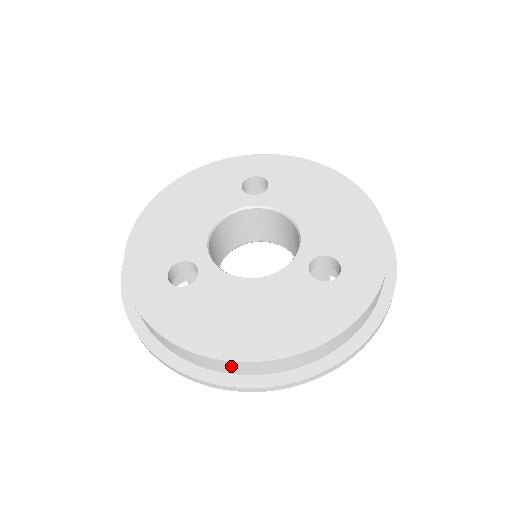
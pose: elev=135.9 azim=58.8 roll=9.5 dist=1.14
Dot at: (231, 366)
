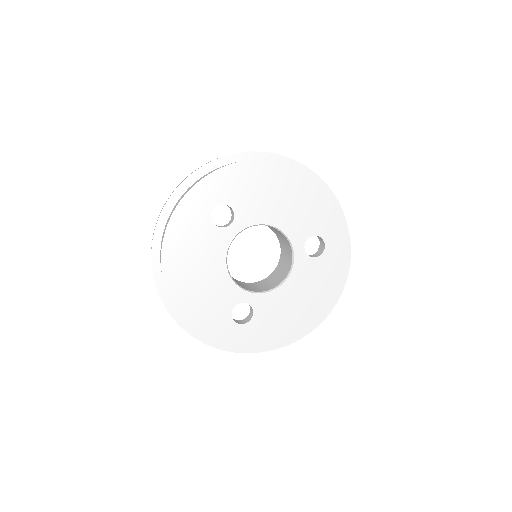
Dot at: occluded
